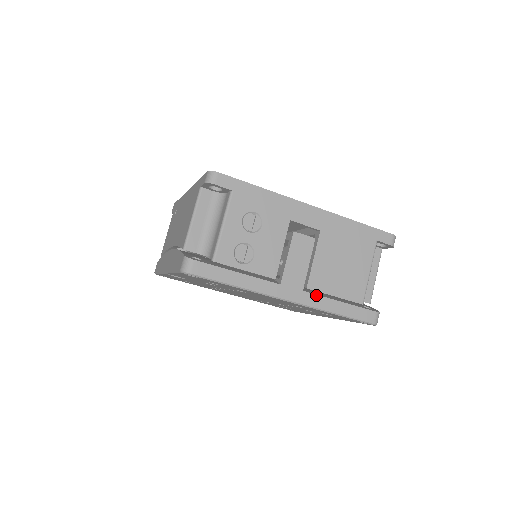
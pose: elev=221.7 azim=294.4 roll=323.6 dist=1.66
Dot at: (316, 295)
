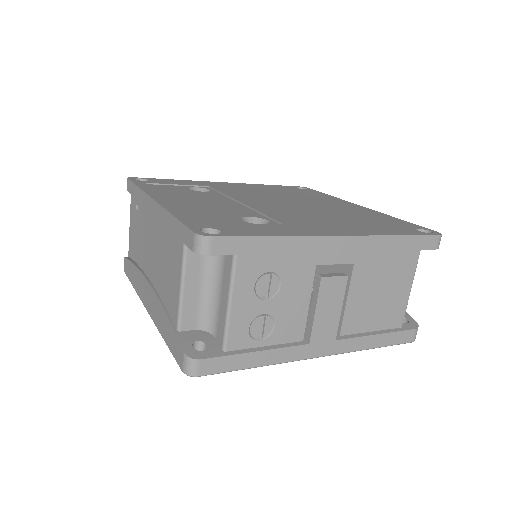
Dot at: (350, 339)
